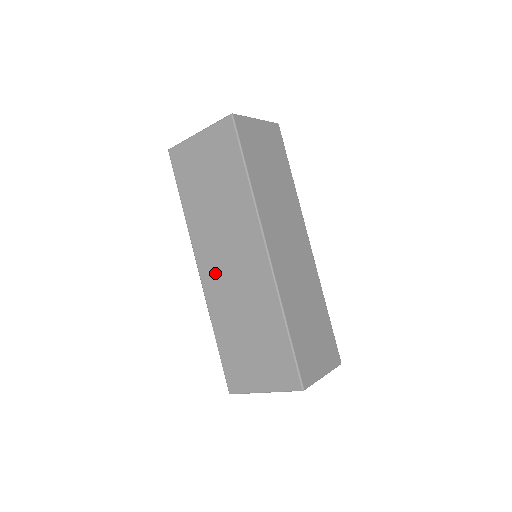
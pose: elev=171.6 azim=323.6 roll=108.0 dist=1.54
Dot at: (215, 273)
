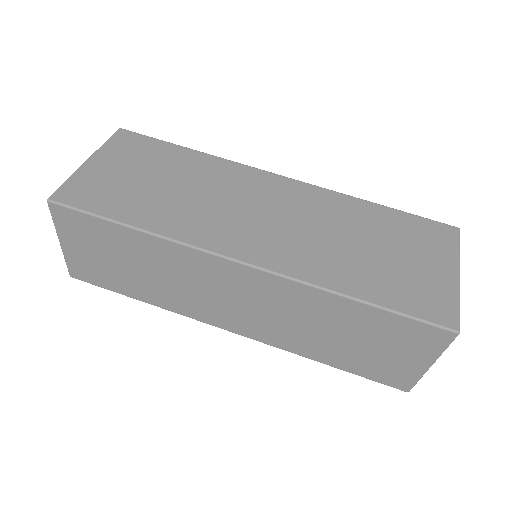
Dot at: (264, 240)
